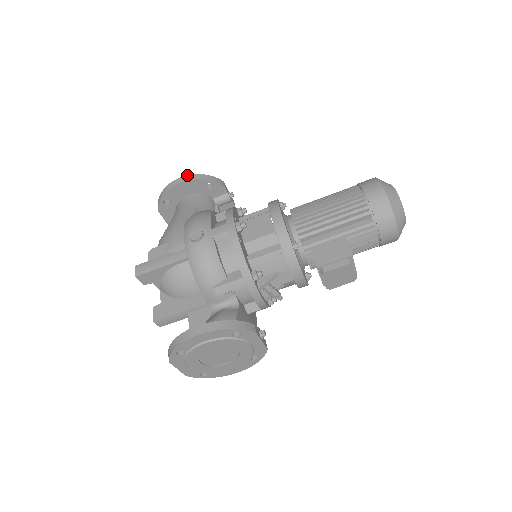
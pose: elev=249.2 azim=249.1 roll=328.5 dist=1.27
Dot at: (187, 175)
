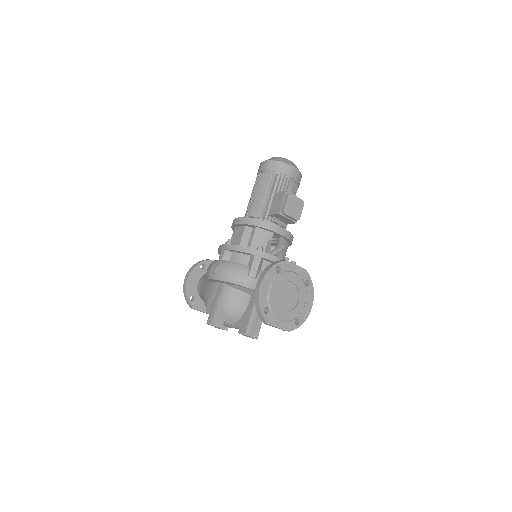
Dot at: (187, 273)
